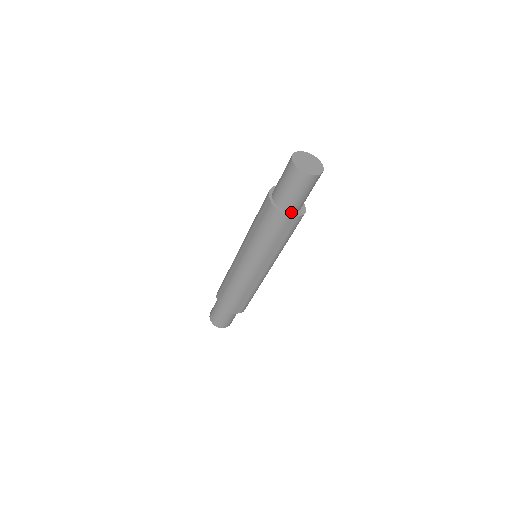
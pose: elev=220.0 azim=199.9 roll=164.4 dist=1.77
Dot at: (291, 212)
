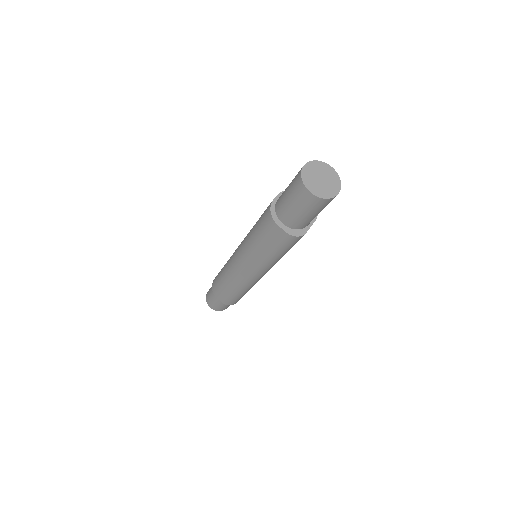
Dot at: (283, 223)
